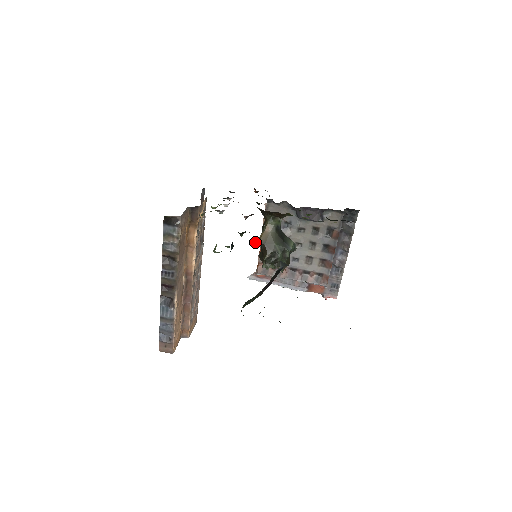
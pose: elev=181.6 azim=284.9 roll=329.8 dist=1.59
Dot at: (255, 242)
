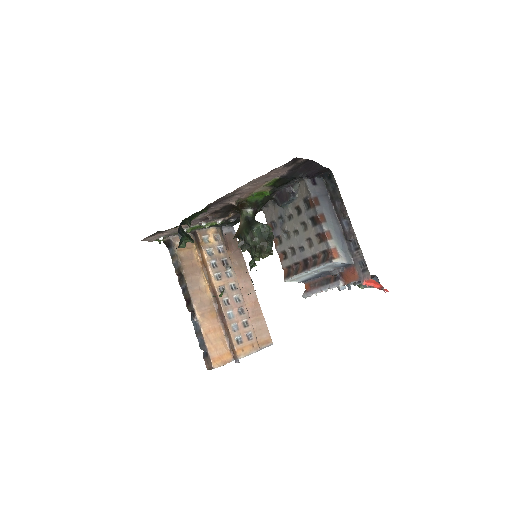
Dot at: (233, 238)
